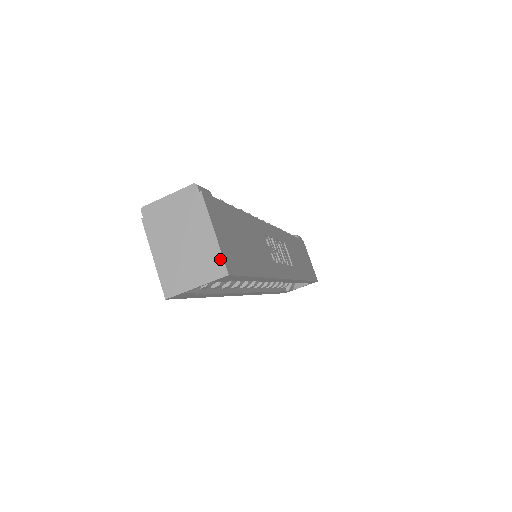
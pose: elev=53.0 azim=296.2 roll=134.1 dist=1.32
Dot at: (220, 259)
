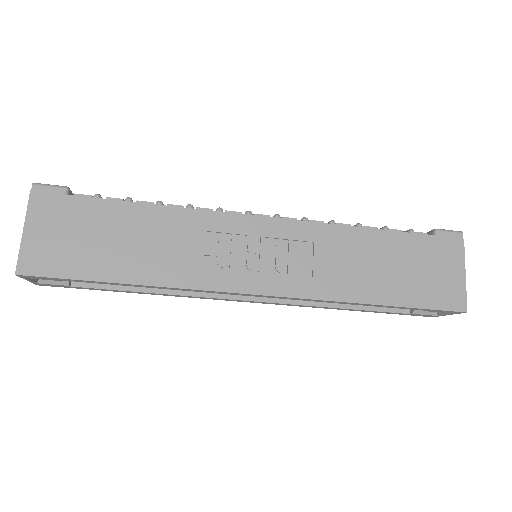
Dot at: (19, 258)
